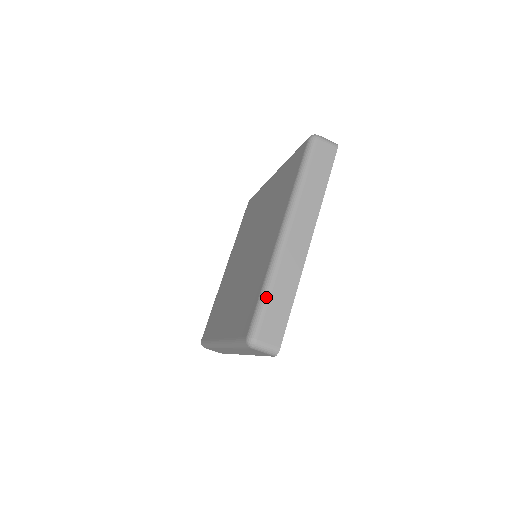
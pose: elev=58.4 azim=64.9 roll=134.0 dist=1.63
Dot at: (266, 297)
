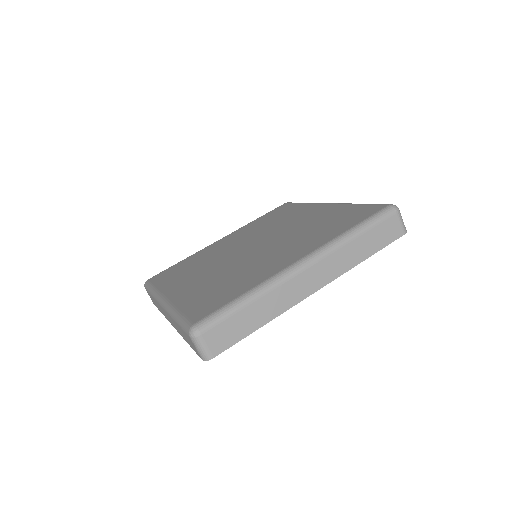
Dot at: (240, 305)
